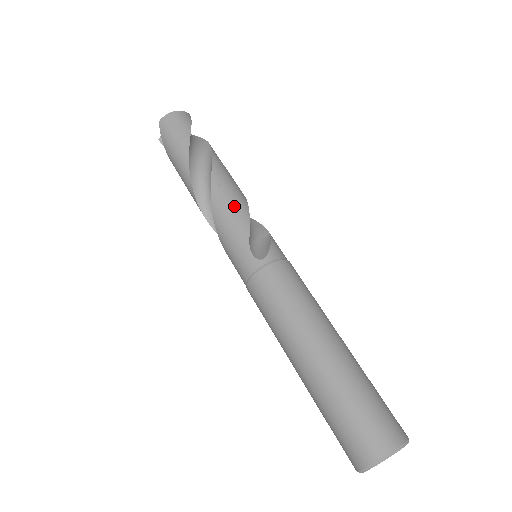
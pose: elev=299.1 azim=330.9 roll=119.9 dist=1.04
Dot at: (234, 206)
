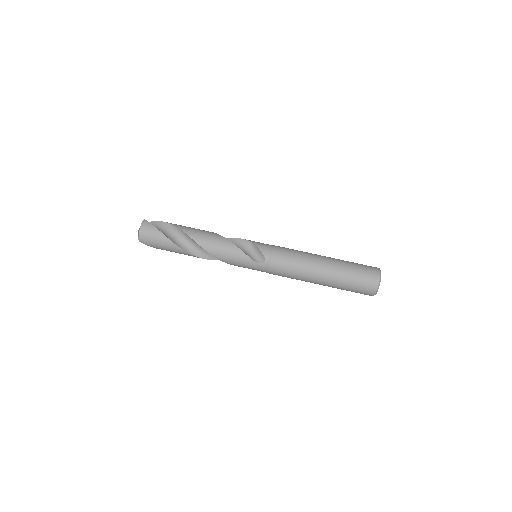
Dot at: (227, 250)
